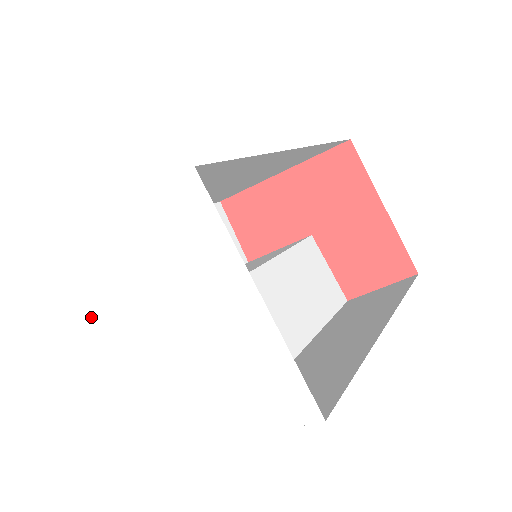
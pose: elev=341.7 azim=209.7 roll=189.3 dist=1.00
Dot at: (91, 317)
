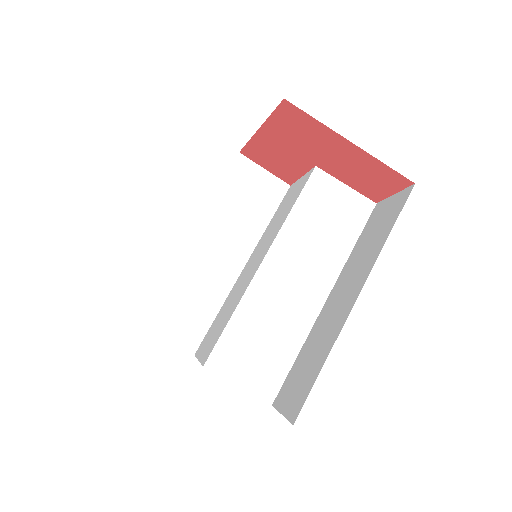
Dot at: occluded
